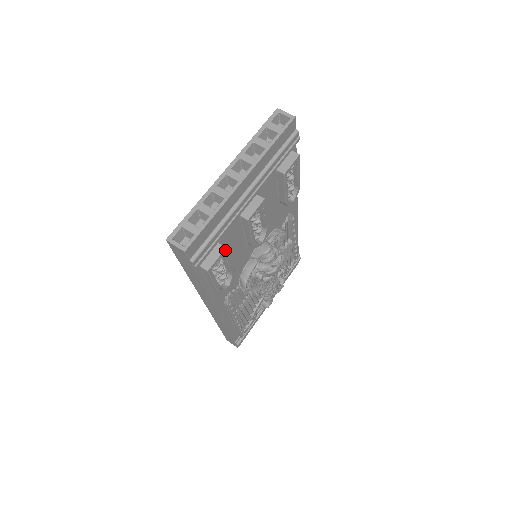
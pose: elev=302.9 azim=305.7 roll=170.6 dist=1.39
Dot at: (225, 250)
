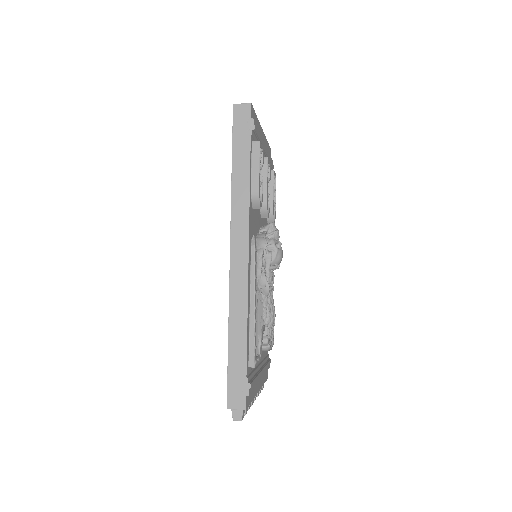
Dot at: (263, 150)
